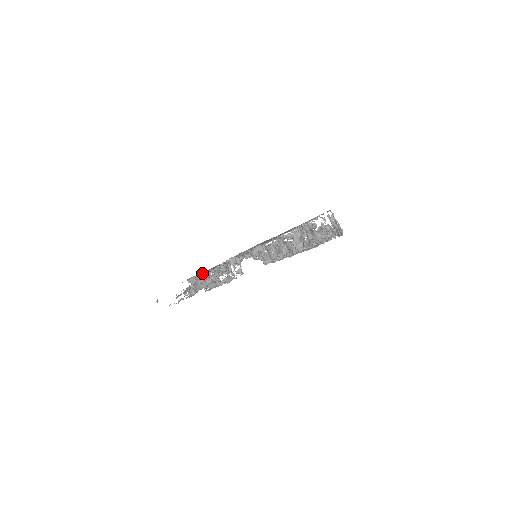
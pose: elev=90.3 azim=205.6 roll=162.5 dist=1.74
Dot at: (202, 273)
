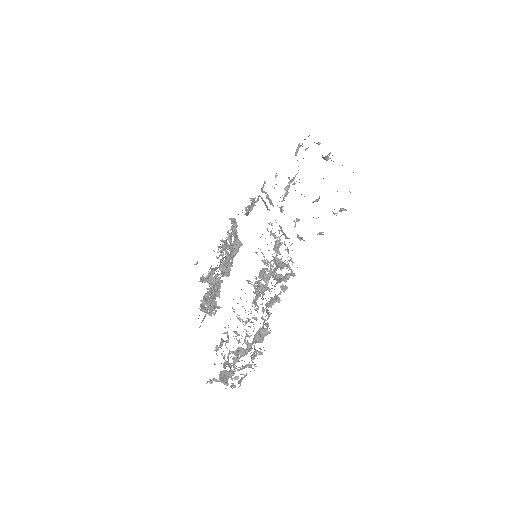
Dot at: occluded
